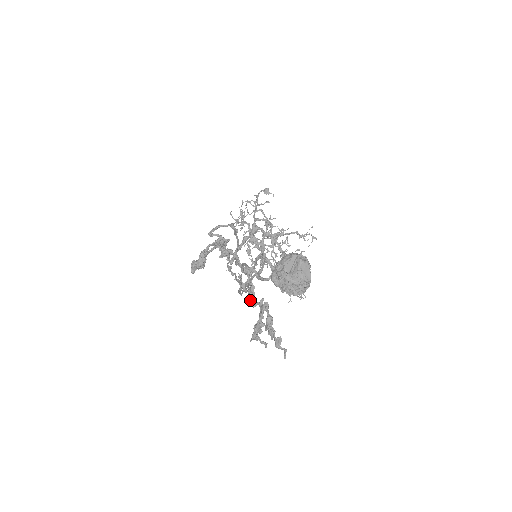
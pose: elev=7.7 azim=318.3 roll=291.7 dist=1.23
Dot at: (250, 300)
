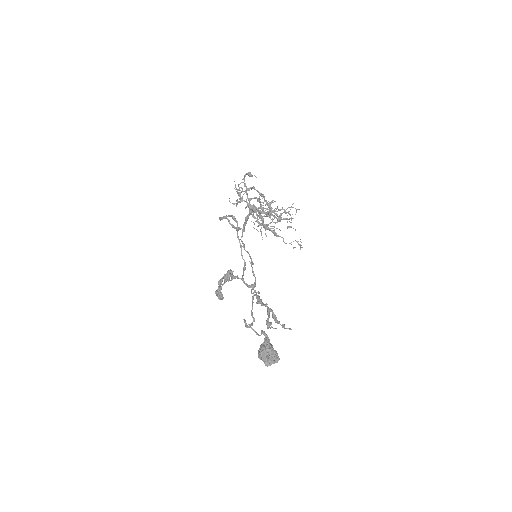
Dot at: (259, 303)
